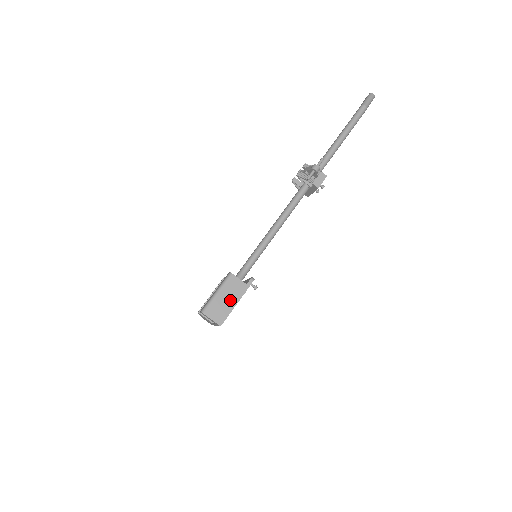
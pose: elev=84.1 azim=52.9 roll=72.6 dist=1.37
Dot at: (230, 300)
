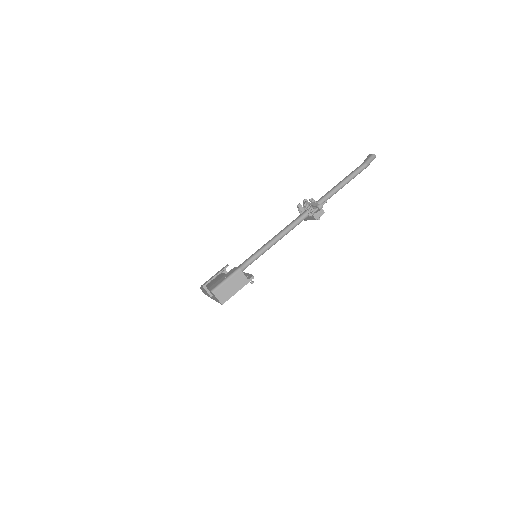
Dot at: (234, 288)
